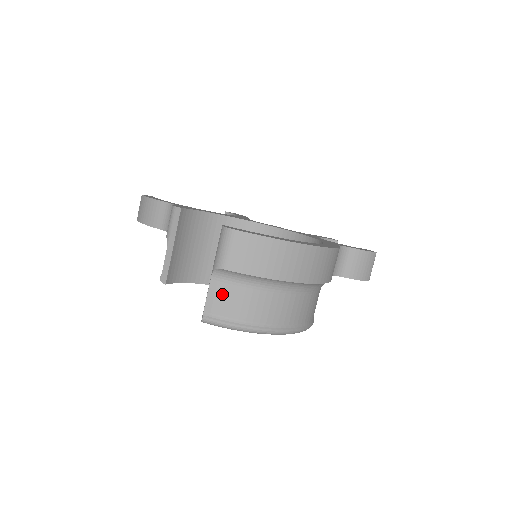
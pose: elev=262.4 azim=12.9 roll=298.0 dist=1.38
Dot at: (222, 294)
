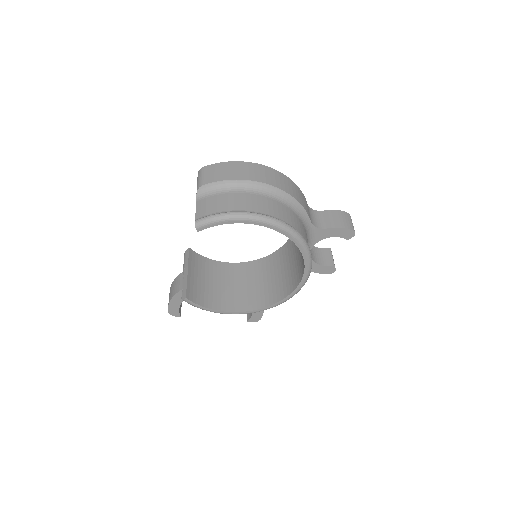
Dot at: (206, 204)
